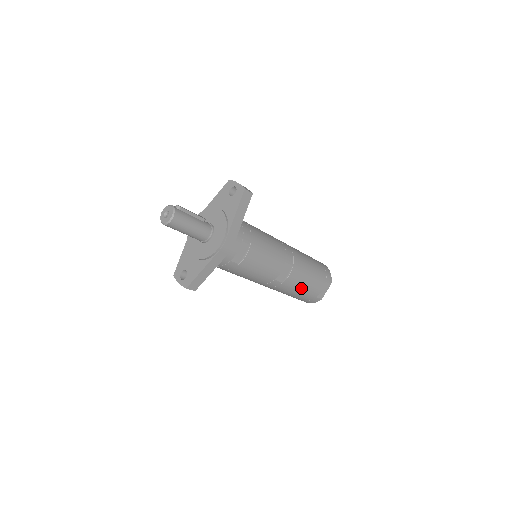
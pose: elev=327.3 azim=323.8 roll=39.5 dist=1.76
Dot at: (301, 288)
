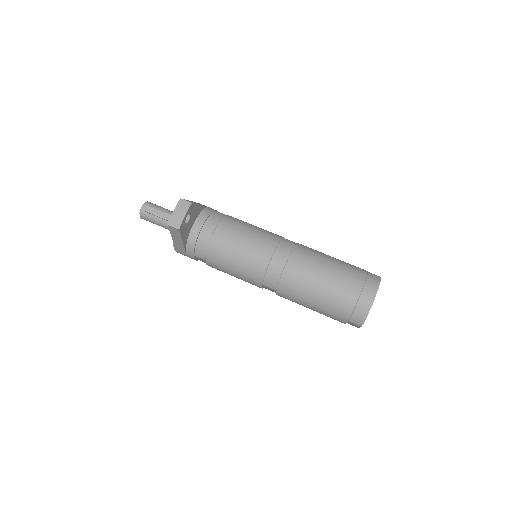
Dot at: occluded
